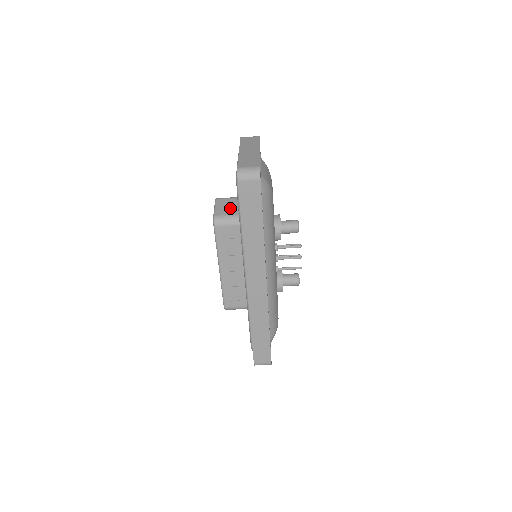
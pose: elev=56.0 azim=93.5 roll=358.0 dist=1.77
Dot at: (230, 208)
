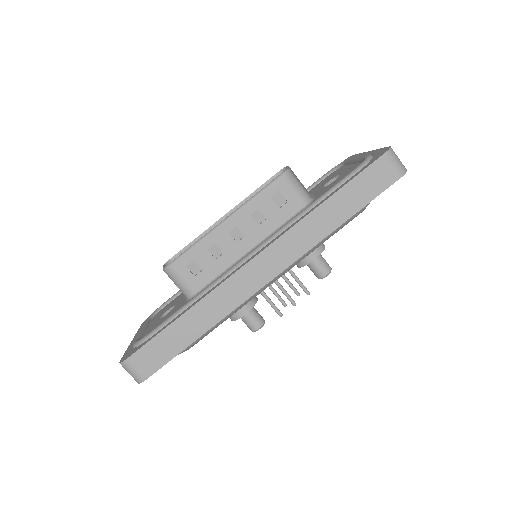
Dot at: occluded
